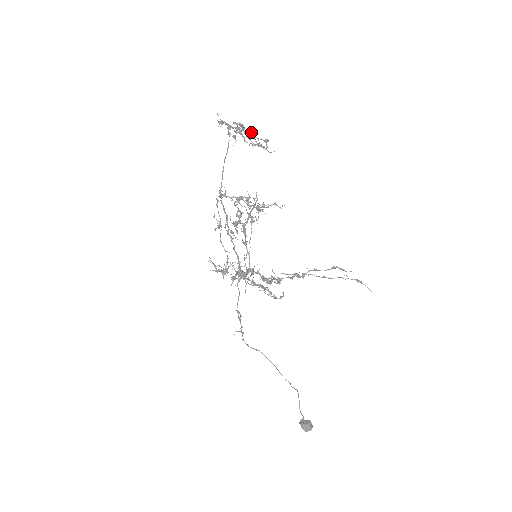
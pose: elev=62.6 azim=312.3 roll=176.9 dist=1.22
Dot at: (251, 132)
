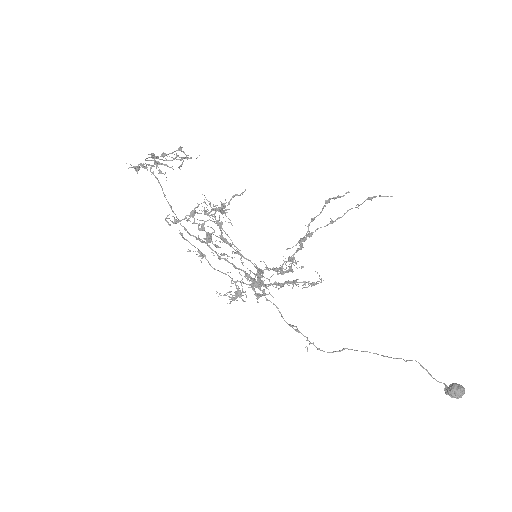
Dot at: (162, 153)
